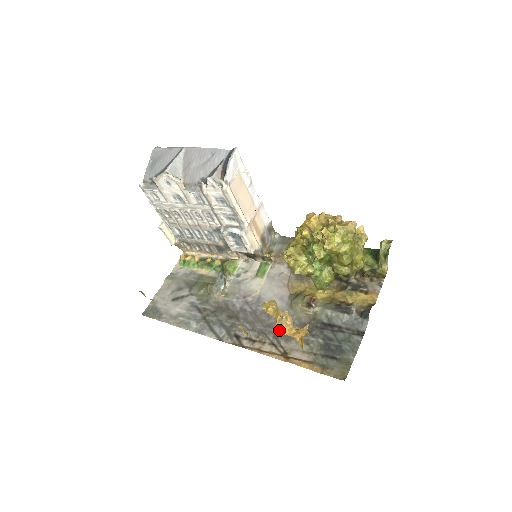
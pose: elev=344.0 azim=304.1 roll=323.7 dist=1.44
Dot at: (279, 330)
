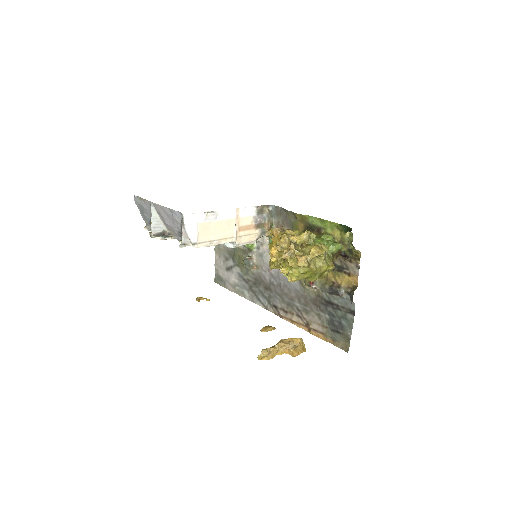
Dot at: (299, 304)
